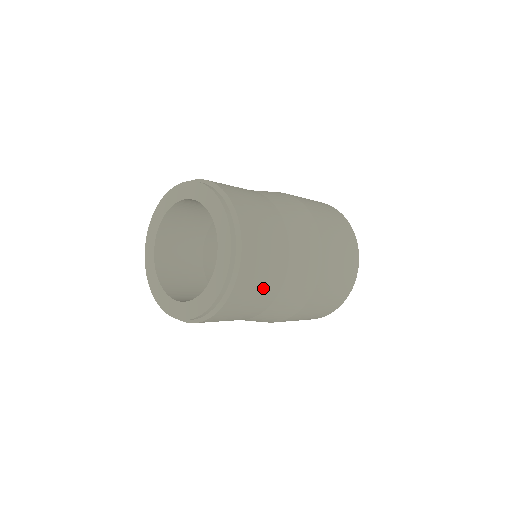
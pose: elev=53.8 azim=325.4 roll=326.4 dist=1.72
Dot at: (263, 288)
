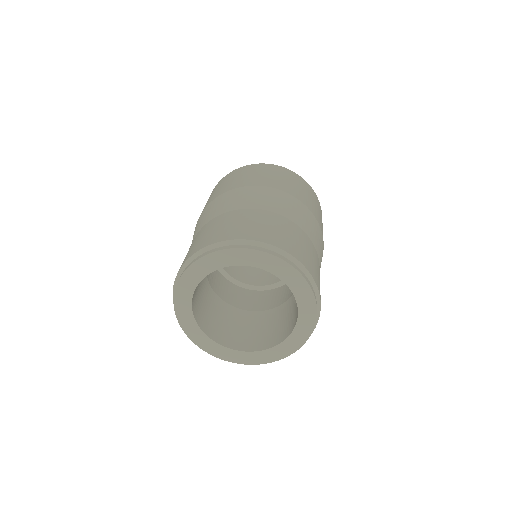
Dot at: occluded
